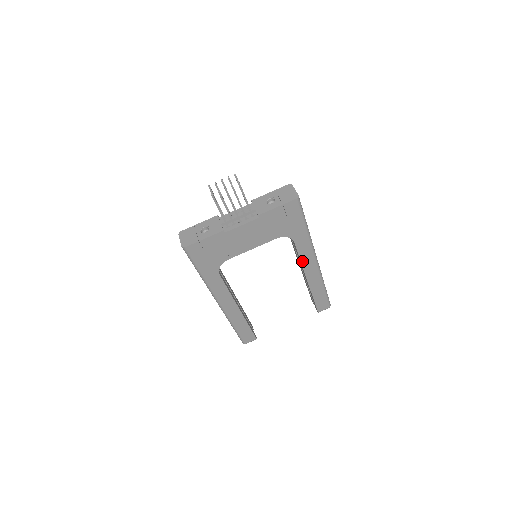
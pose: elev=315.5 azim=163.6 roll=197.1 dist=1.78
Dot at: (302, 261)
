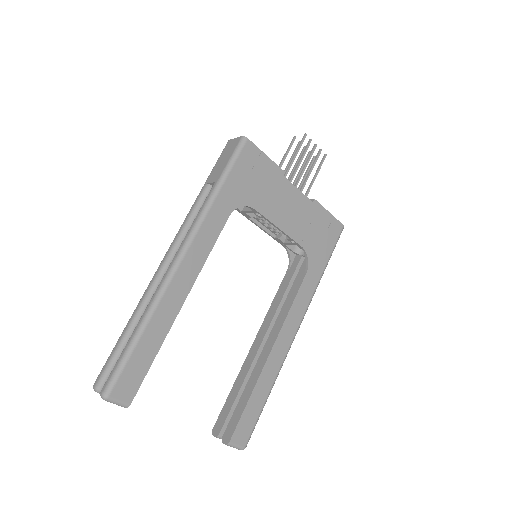
Dot at: (290, 312)
